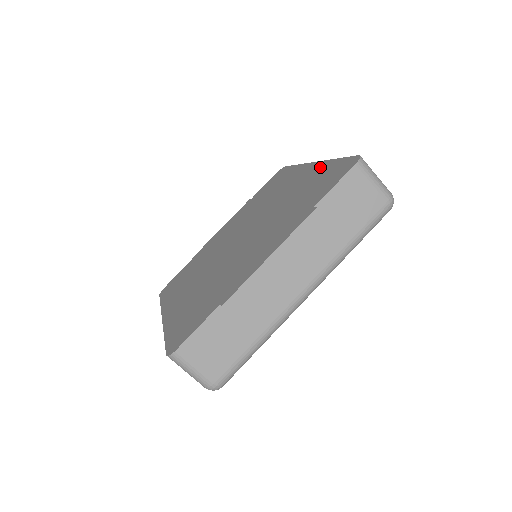
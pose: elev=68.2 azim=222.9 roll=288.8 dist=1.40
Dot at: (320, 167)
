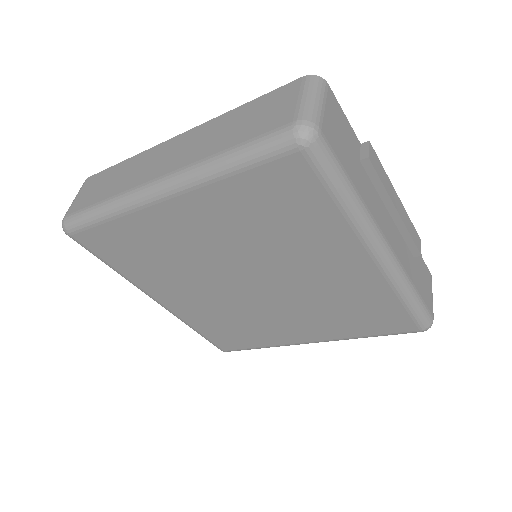
Dot at: occluded
